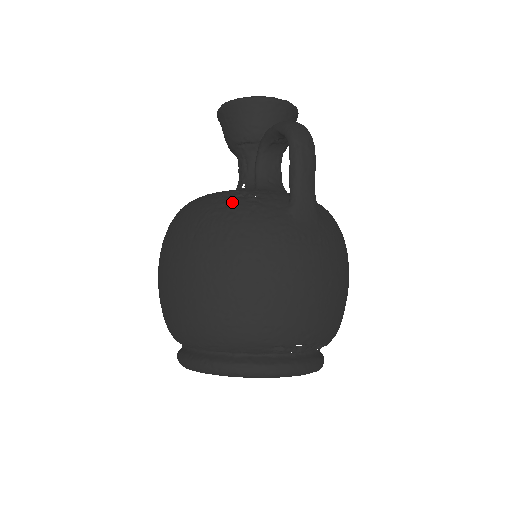
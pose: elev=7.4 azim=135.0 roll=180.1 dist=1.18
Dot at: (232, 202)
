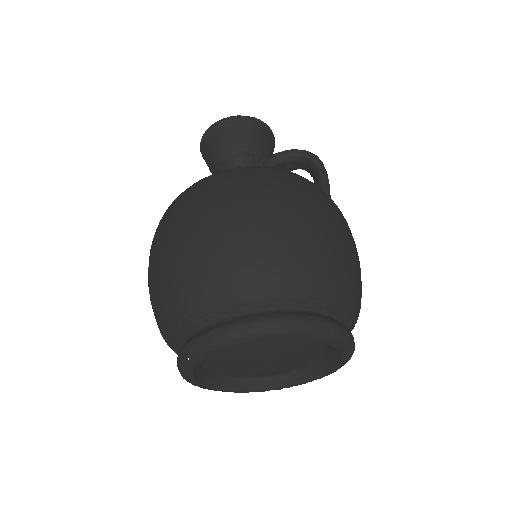
Dot at: occluded
